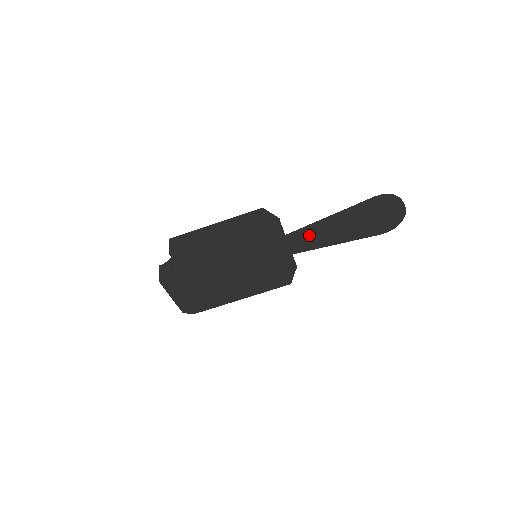
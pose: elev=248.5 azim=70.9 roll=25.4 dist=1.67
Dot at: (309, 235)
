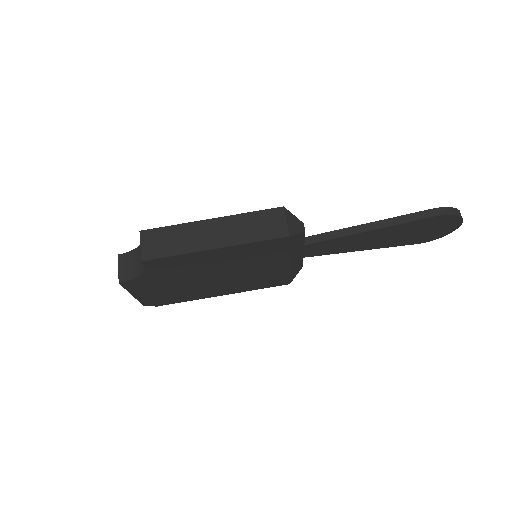
Dot at: (333, 242)
